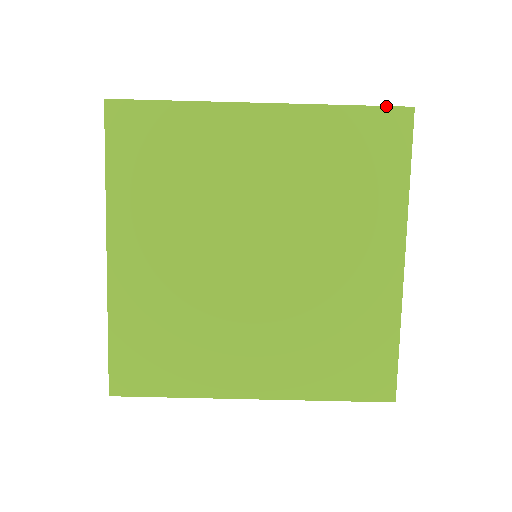
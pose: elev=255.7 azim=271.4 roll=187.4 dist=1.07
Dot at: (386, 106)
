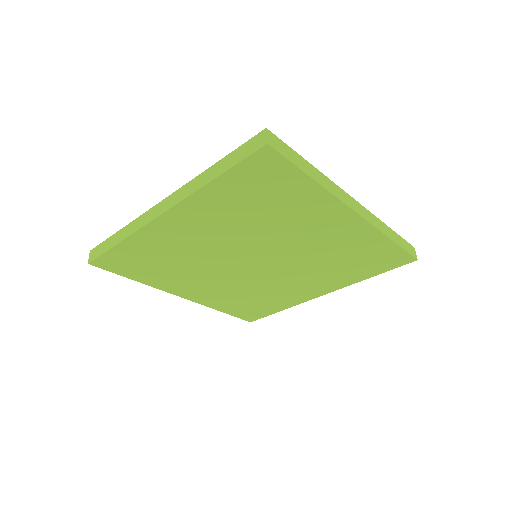
Dot at: (408, 253)
